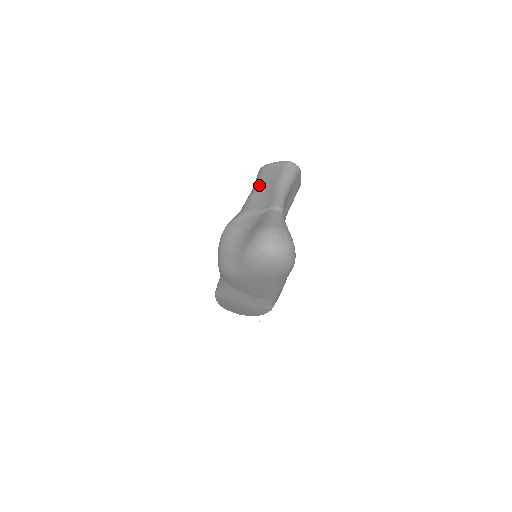
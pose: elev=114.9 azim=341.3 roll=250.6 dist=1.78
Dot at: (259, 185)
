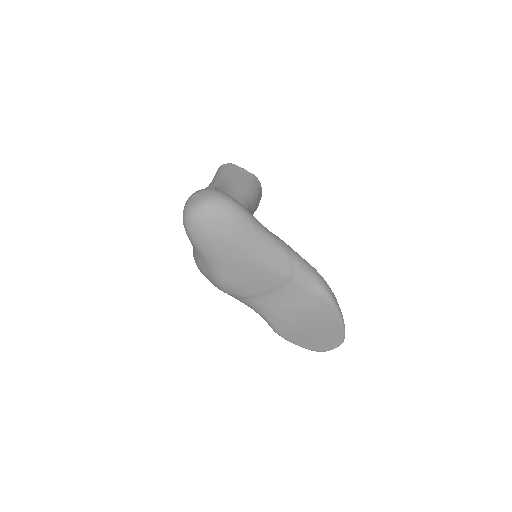
Dot at: occluded
